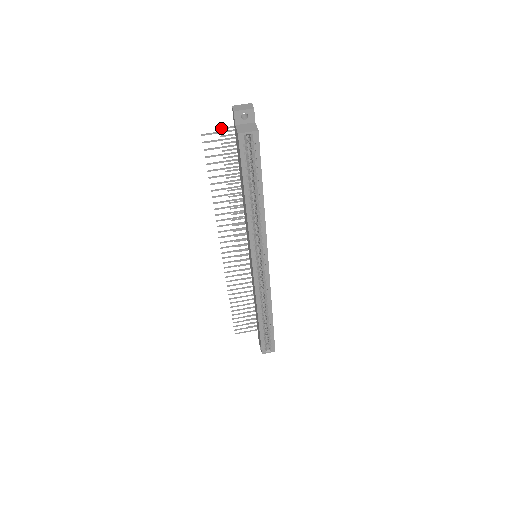
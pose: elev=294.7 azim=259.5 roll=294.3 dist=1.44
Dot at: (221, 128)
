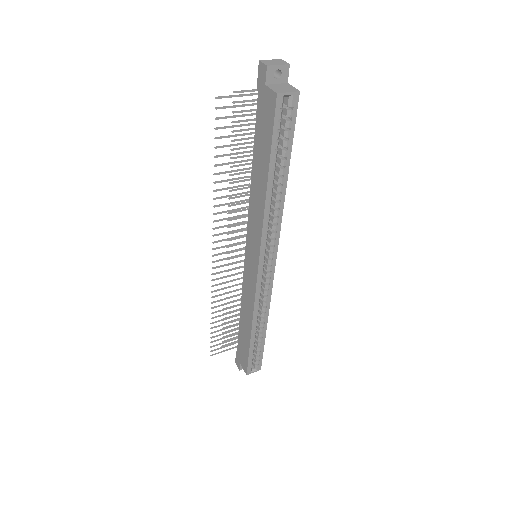
Dot at: (236, 91)
